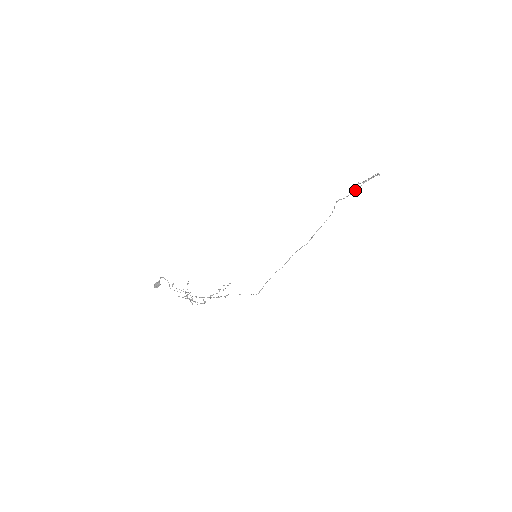
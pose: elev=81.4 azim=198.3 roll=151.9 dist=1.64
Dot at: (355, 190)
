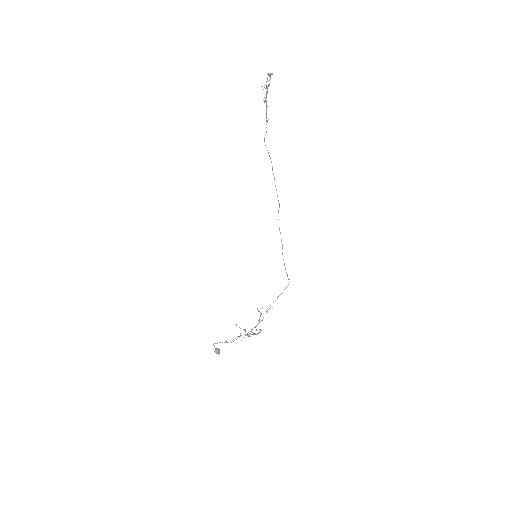
Dot at: (266, 115)
